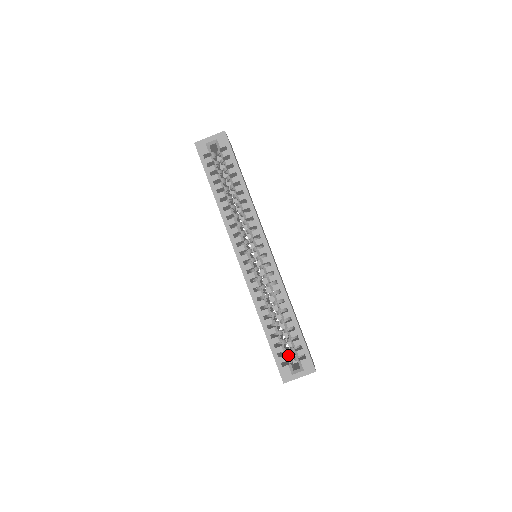
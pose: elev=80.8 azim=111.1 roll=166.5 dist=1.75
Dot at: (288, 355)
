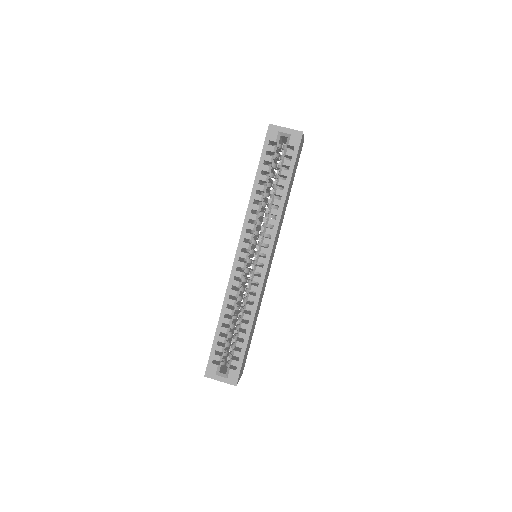
Dot at: (224, 356)
